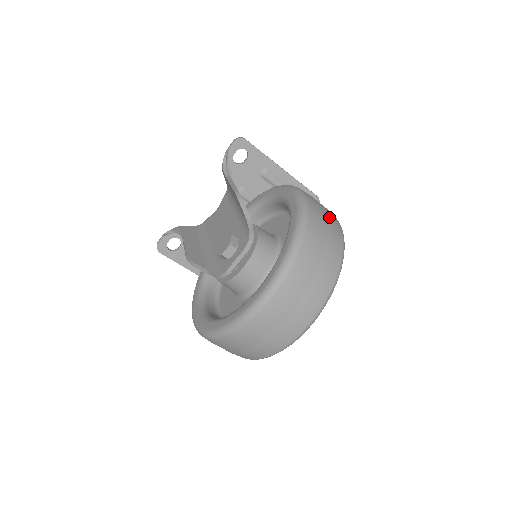
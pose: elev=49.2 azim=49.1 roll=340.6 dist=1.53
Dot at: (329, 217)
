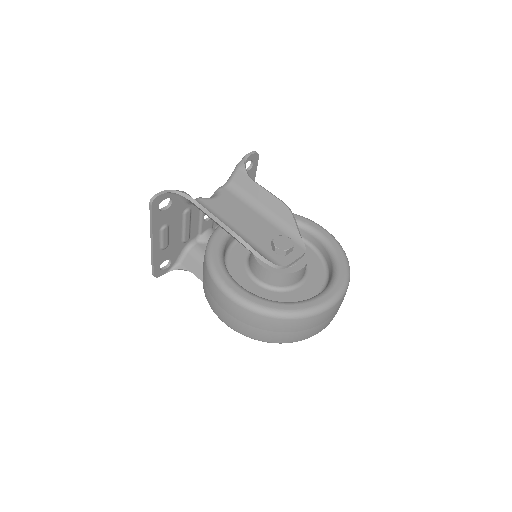
Dot at: occluded
